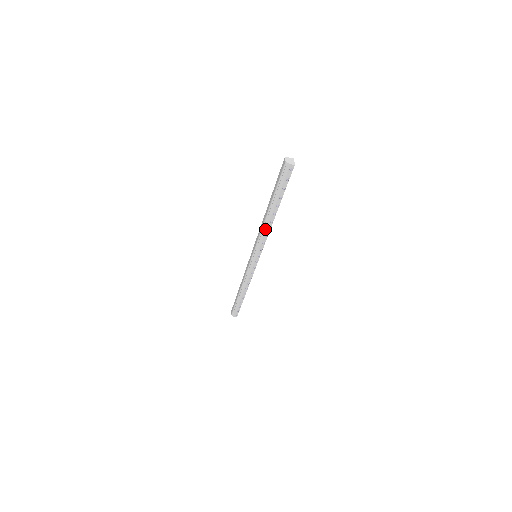
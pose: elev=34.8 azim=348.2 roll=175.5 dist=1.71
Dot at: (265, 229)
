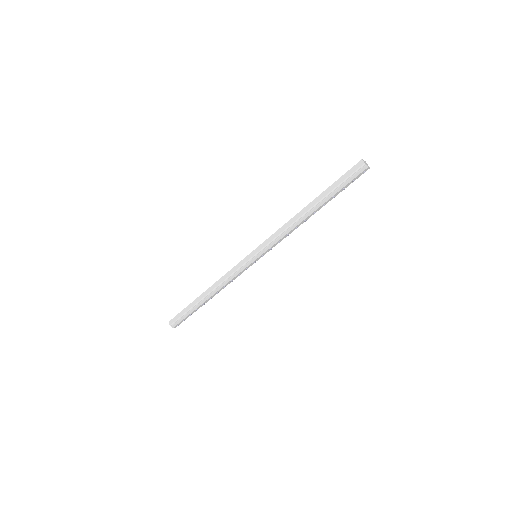
Dot at: (293, 227)
